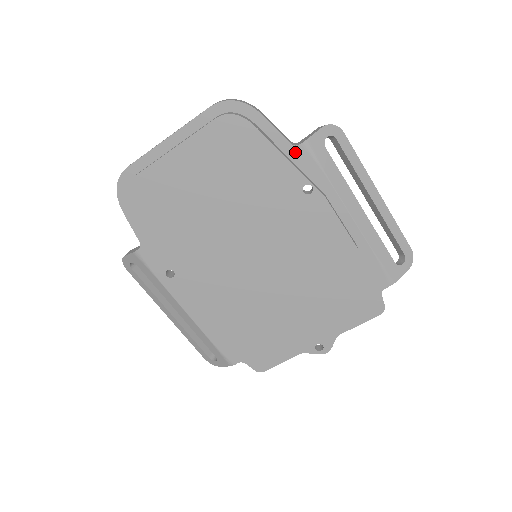
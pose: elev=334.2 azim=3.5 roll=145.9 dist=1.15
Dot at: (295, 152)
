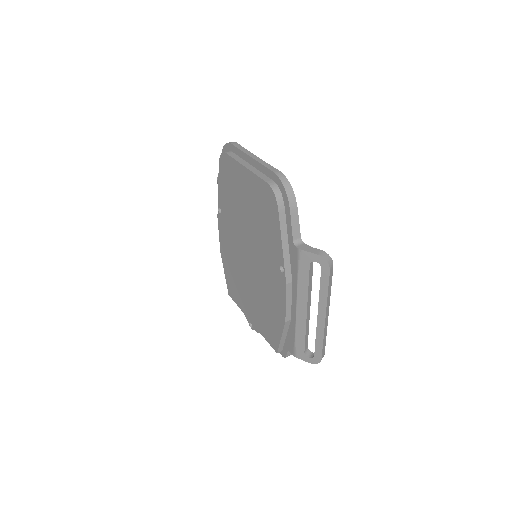
Dot at: (292, 246)
